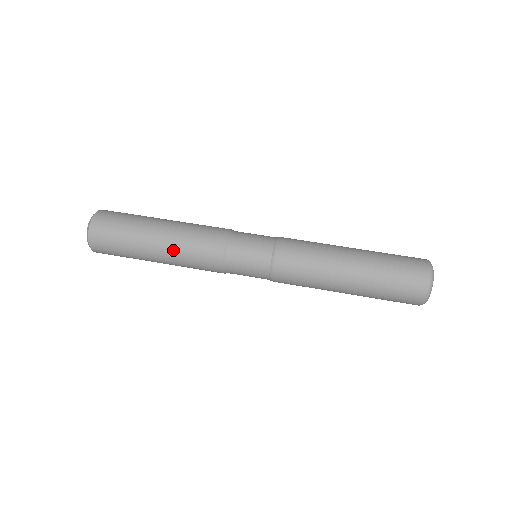
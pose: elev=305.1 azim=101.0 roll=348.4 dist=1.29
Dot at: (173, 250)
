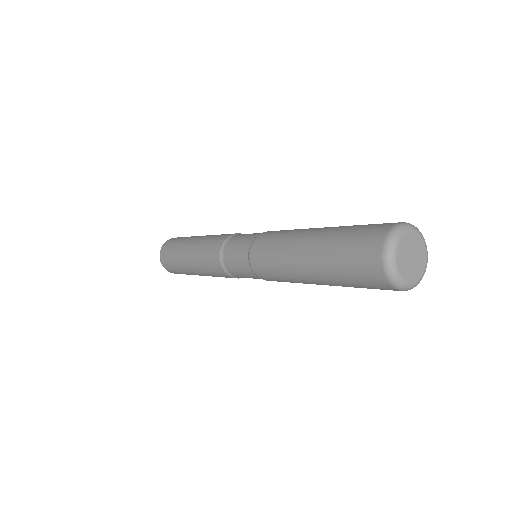
Dot at: (195, 253)
